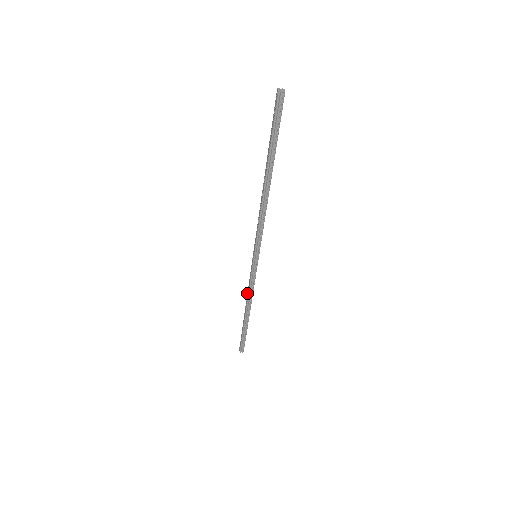
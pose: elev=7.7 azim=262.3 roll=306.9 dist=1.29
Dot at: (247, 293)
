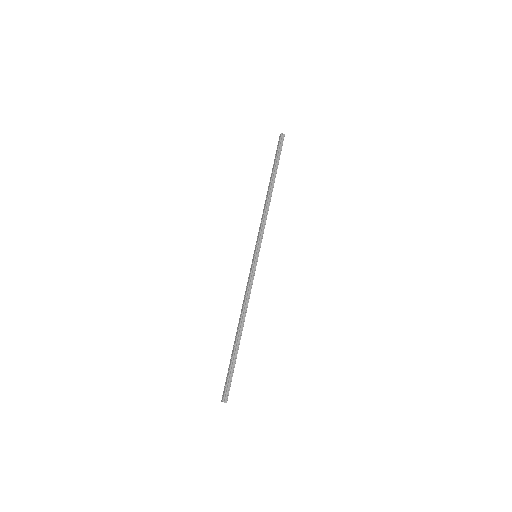
Dot at: (242, 304)
